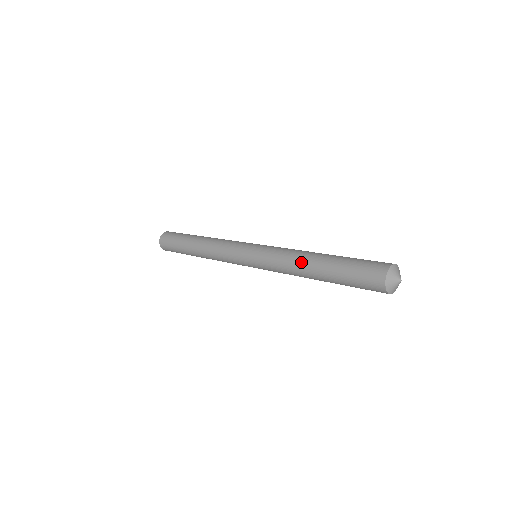
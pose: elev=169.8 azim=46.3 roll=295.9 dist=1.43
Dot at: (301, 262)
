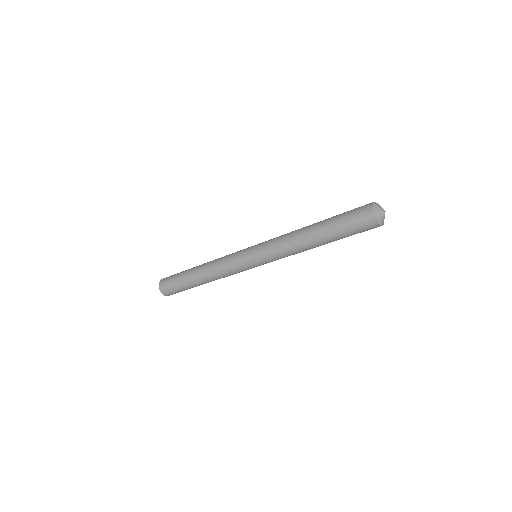
Dot at: (301, 228)
